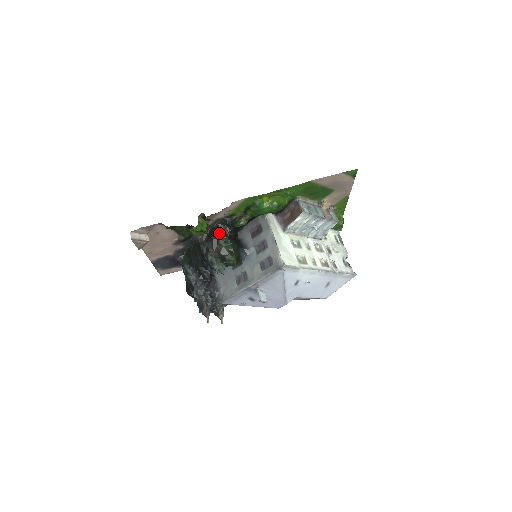
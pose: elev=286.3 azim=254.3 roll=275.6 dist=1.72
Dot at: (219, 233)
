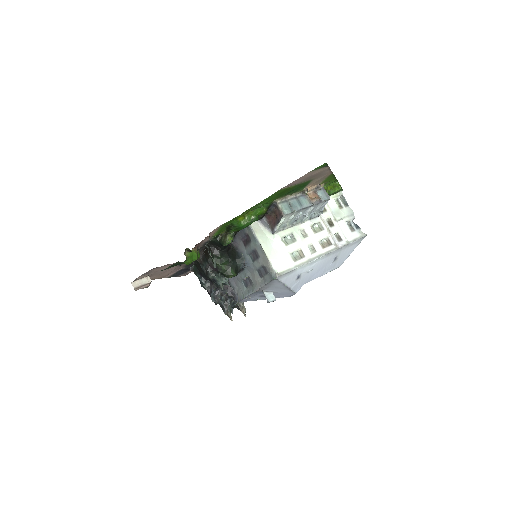
Dot at: (211, 254)
